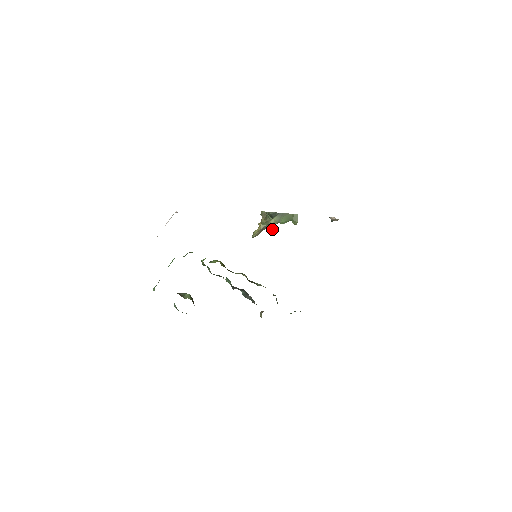
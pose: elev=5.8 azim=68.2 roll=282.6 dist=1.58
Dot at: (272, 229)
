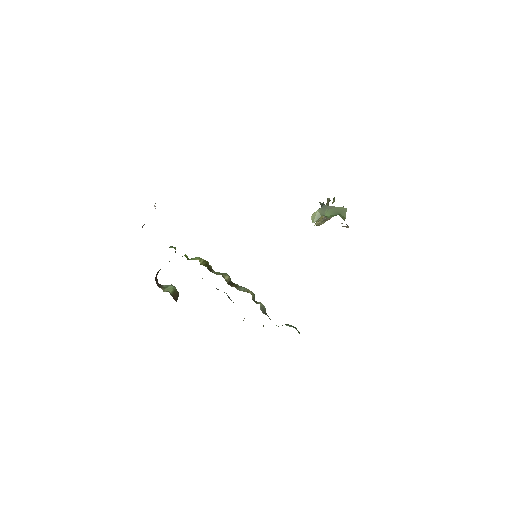
Dot at: occluded
